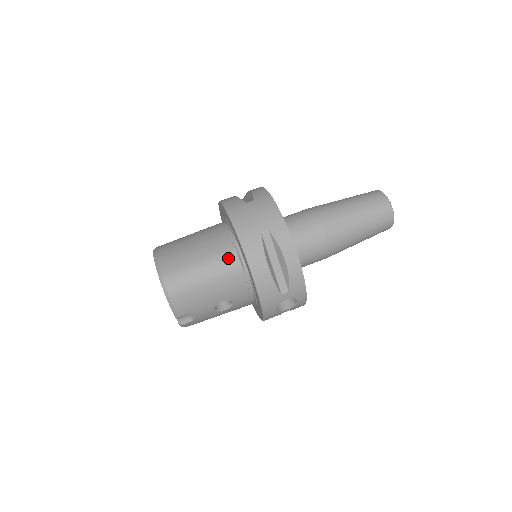
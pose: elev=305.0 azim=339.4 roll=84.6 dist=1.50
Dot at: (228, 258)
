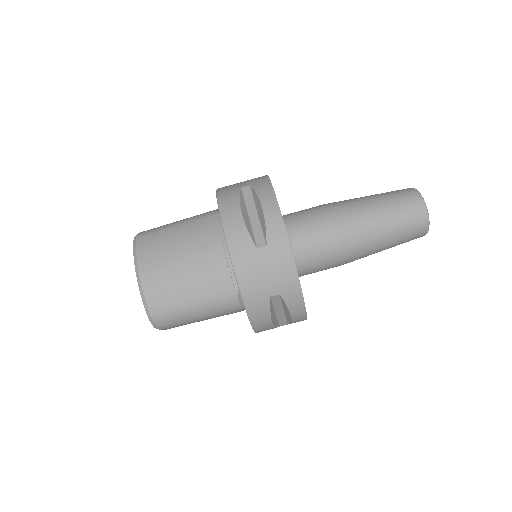
Dot at: (227, 302)
